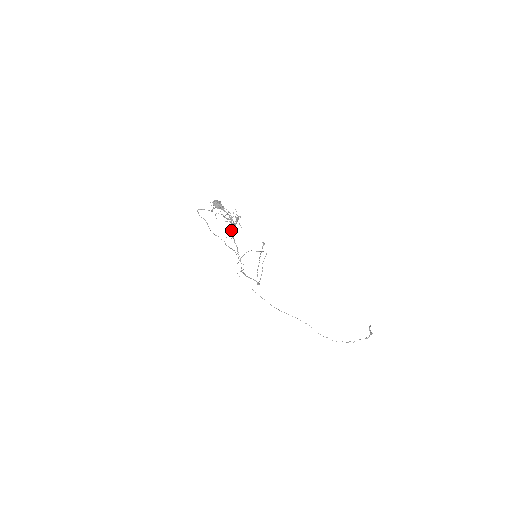
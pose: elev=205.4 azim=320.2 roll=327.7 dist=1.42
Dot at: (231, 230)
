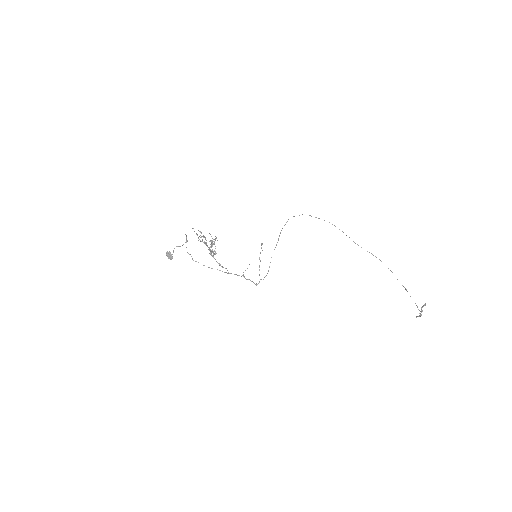
Dot at: (210, 252)
